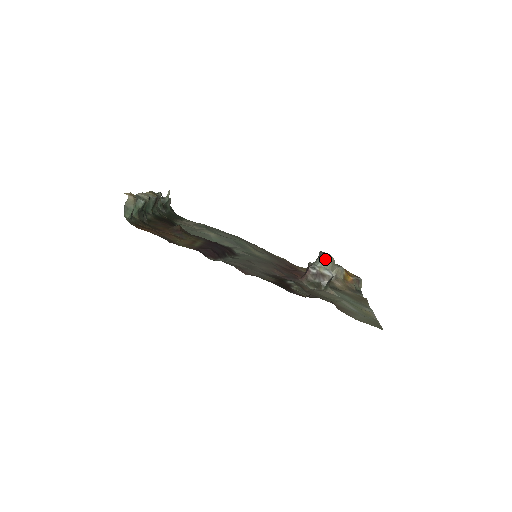
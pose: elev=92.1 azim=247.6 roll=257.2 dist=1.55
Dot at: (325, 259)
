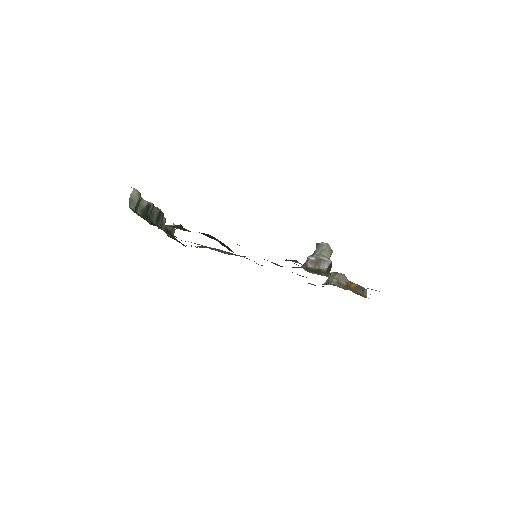
Dot at: (322, 247)
